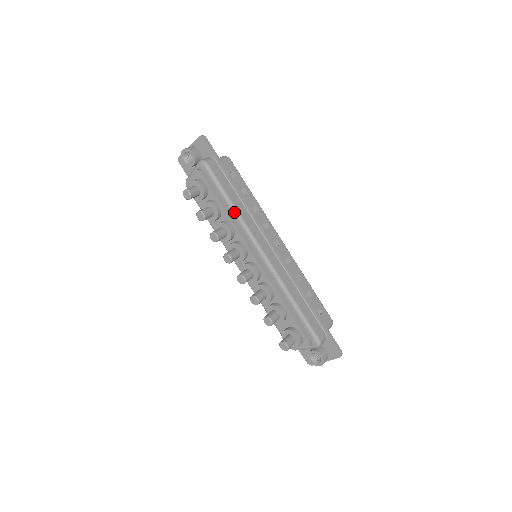
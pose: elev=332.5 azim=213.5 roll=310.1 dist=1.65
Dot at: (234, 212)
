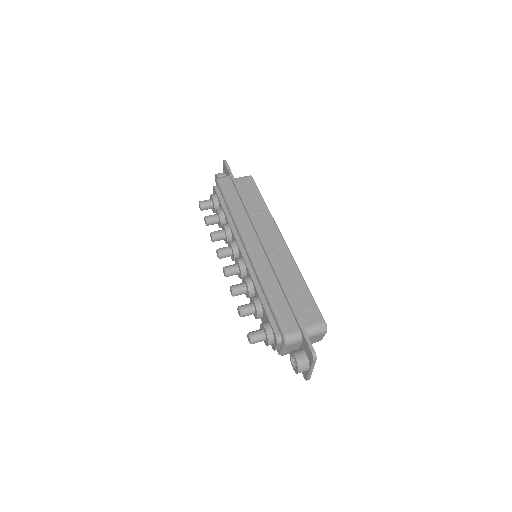
Dot at: (231, 213)
